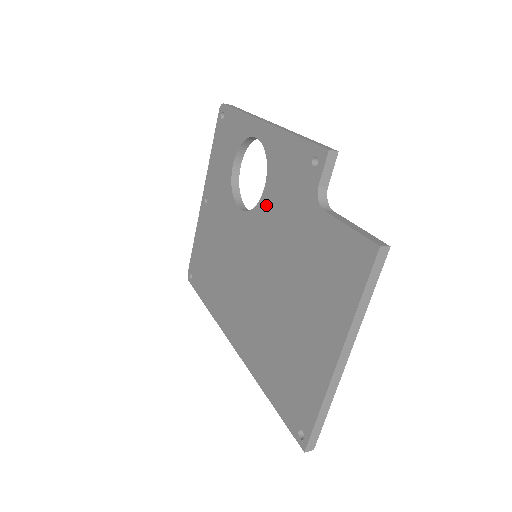
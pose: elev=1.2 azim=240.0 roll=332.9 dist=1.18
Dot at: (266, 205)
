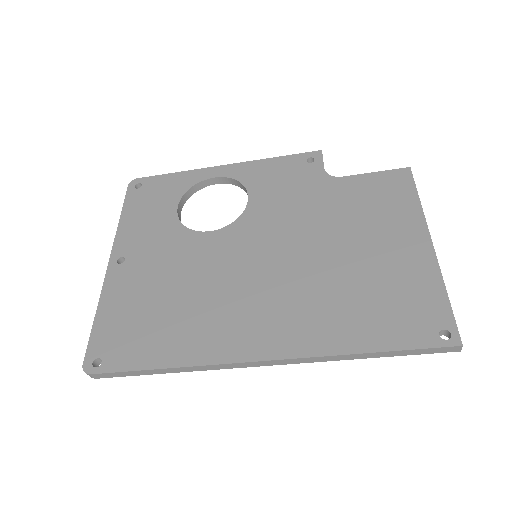
Dot at: (259, 207)
